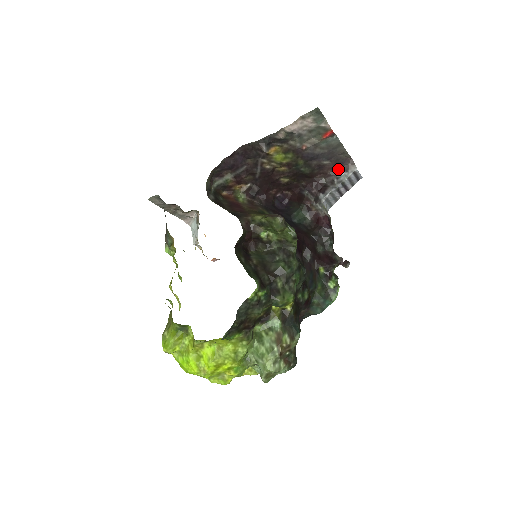
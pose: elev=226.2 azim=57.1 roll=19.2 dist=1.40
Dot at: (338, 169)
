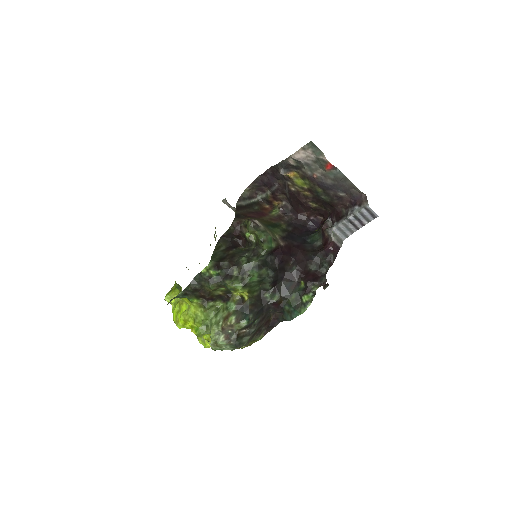
Dot at: (355, 203)
